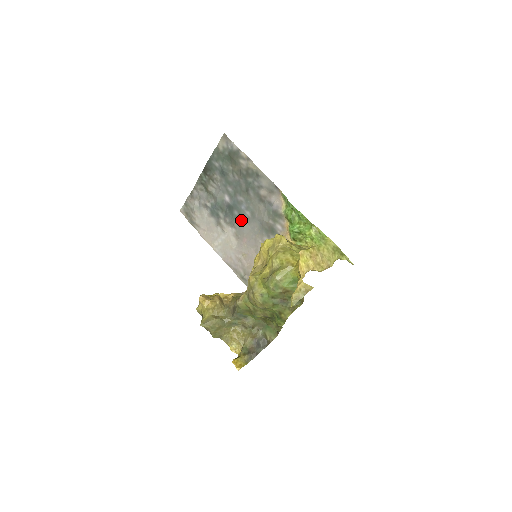
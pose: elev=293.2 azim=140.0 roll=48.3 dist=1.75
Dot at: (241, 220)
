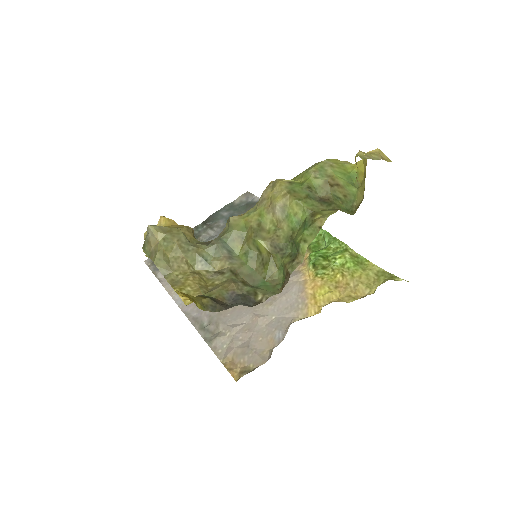
Dot at: occluded
